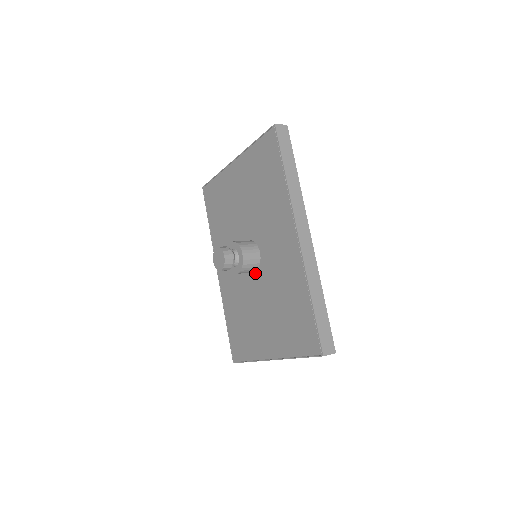
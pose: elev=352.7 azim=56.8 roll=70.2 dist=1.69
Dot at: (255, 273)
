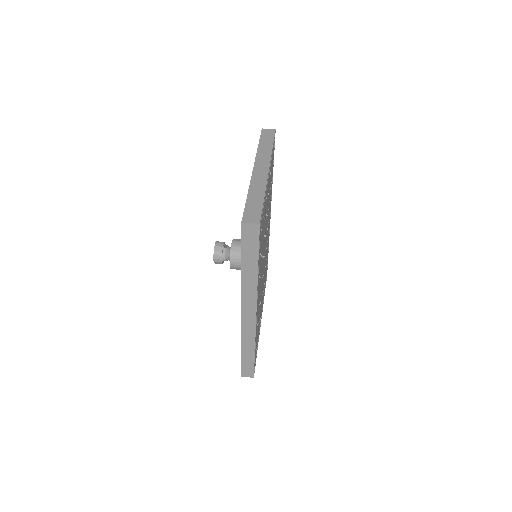
Dot at: occluded
